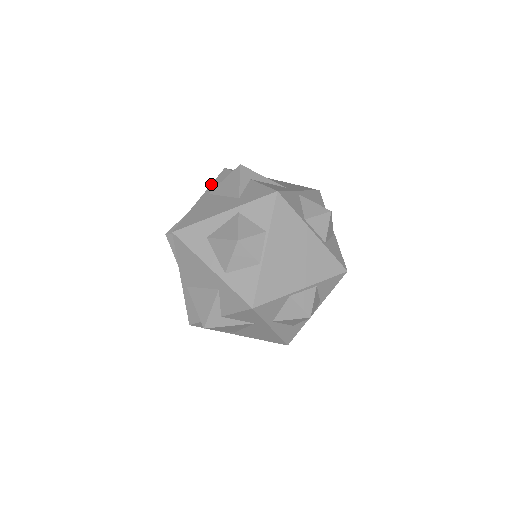
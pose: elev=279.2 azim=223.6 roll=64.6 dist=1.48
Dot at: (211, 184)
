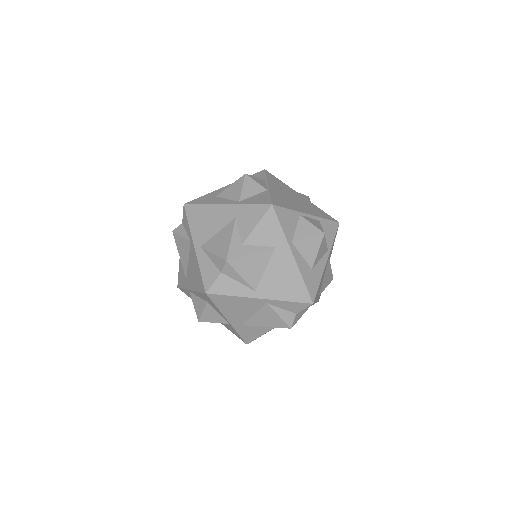
Dot at: occluded
